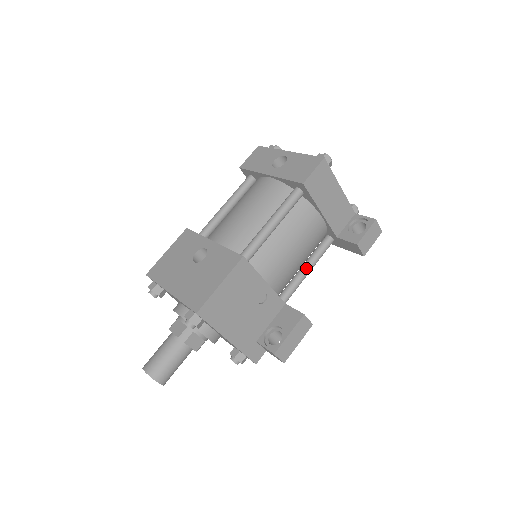
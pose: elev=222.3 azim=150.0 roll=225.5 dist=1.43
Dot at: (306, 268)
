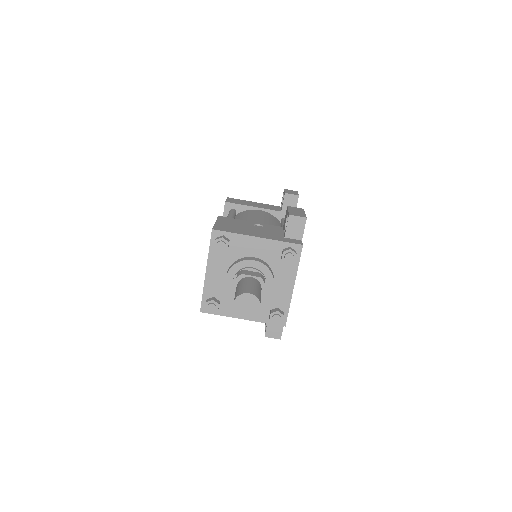
Dot at: occluded
